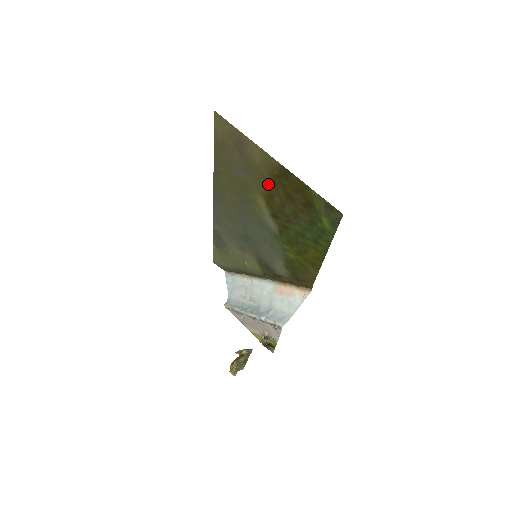
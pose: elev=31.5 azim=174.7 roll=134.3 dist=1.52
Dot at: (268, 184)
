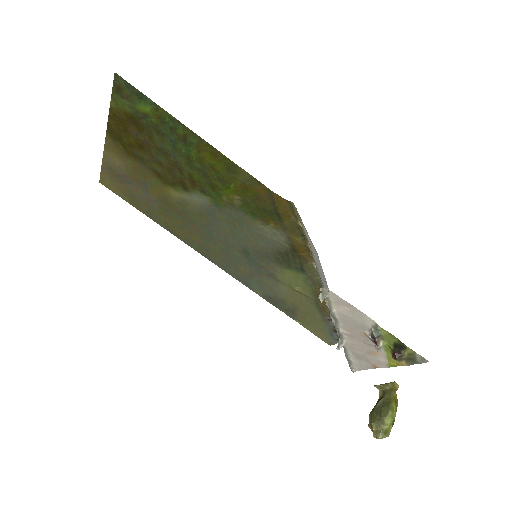
Dot at: (143, 167)
